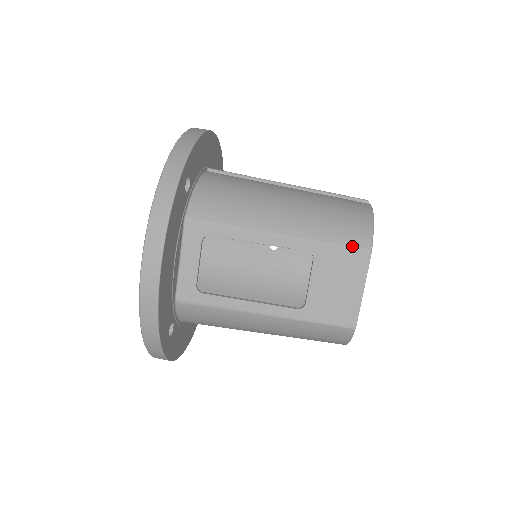
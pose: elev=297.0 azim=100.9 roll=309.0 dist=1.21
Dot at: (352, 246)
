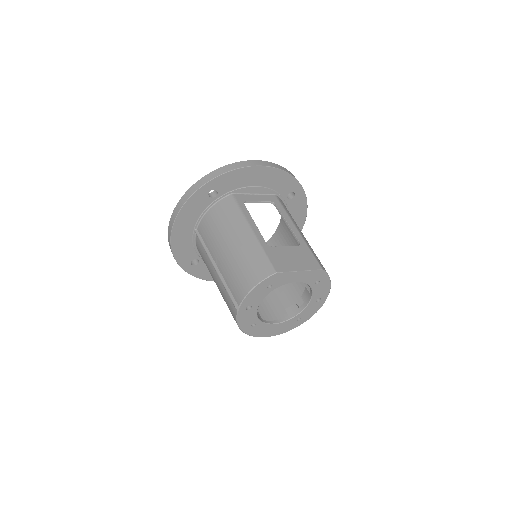
Dot at: (318, 261)
